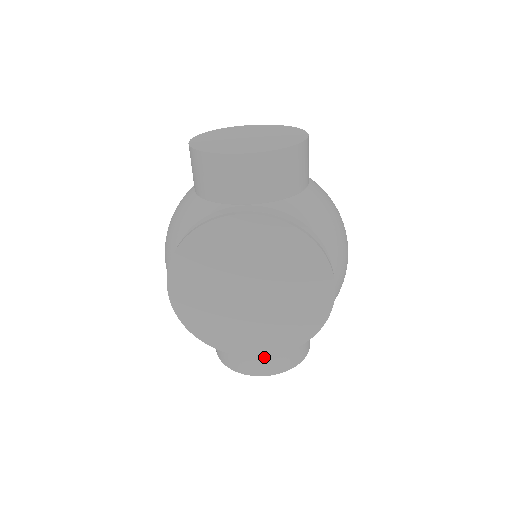
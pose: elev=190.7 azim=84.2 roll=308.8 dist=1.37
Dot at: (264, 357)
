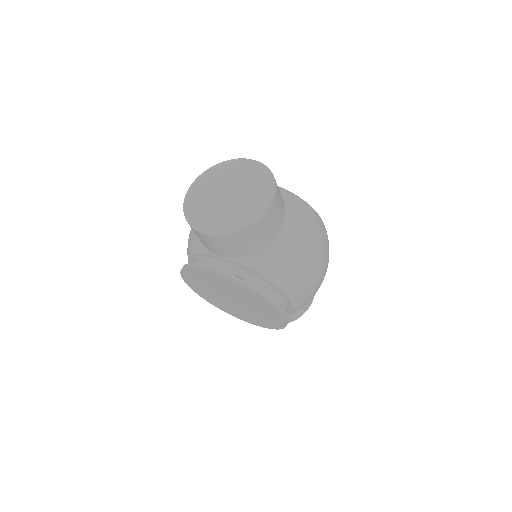
Dot at: occluded
